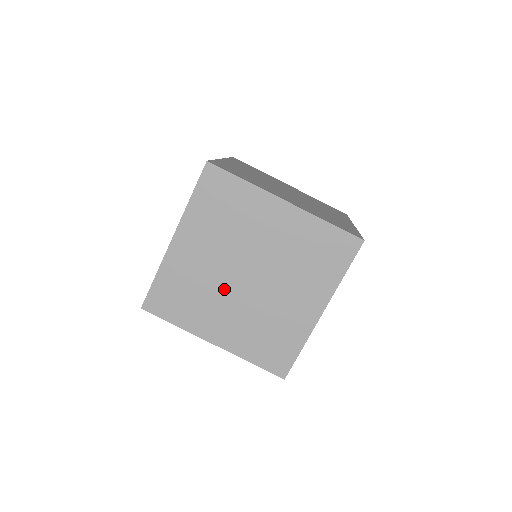
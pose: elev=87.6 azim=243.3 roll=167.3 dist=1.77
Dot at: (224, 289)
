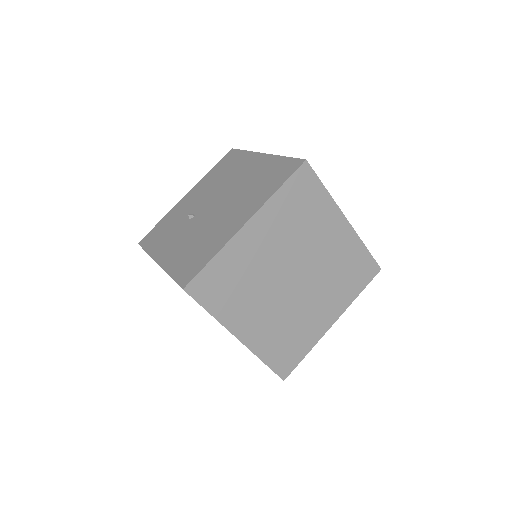
Dot at: (270, 286)
